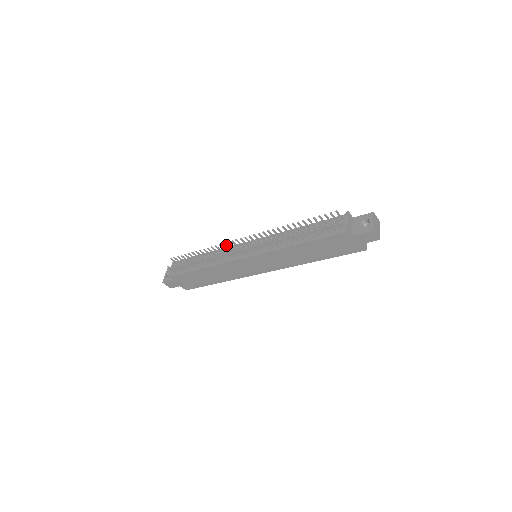
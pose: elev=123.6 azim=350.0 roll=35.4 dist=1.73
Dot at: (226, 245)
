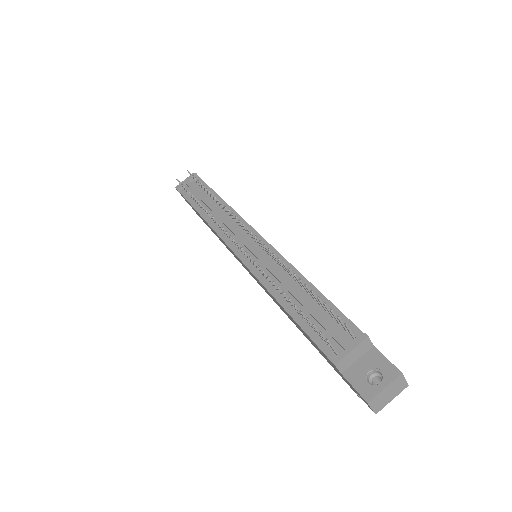
Dot at: occluded
